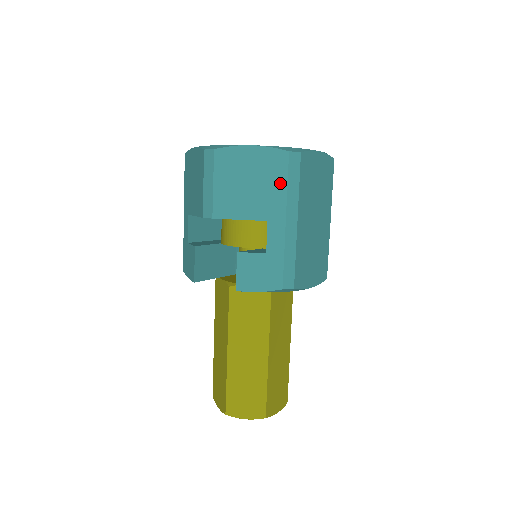
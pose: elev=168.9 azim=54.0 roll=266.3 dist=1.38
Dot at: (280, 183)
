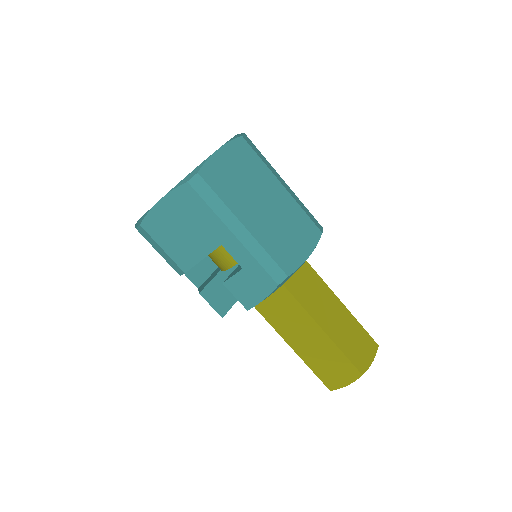
Dot at: (203, 210)
